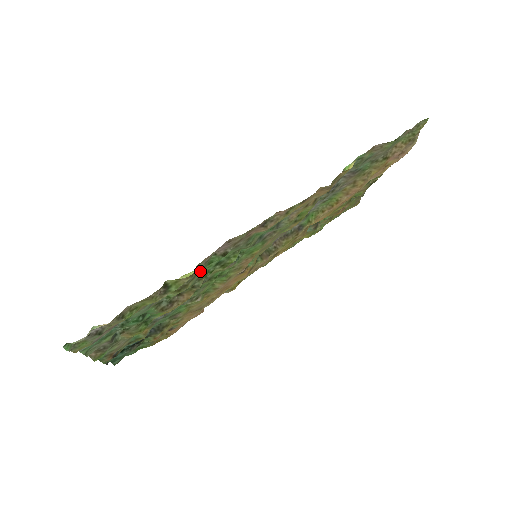
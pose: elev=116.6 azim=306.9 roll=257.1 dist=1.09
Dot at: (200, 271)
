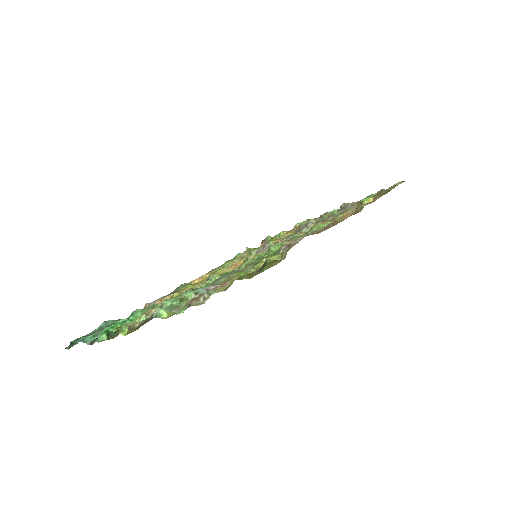
Dot at: (262, 258)
